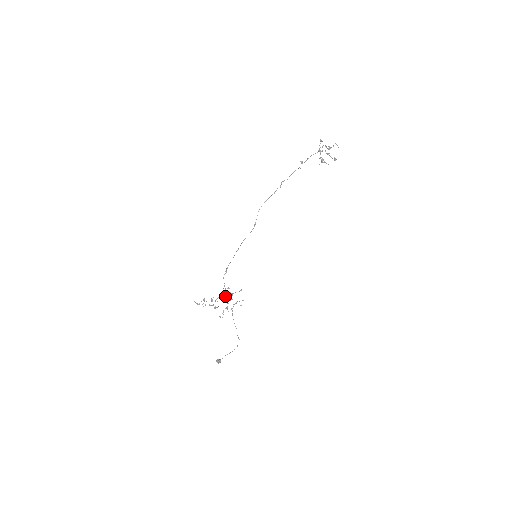
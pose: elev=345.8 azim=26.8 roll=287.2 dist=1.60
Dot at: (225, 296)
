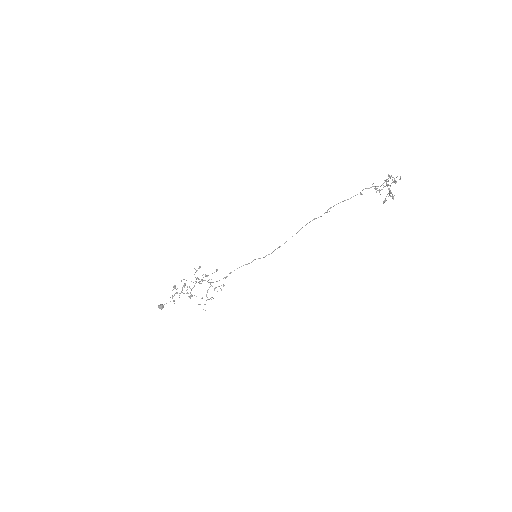
Dot at: (199, 279)
